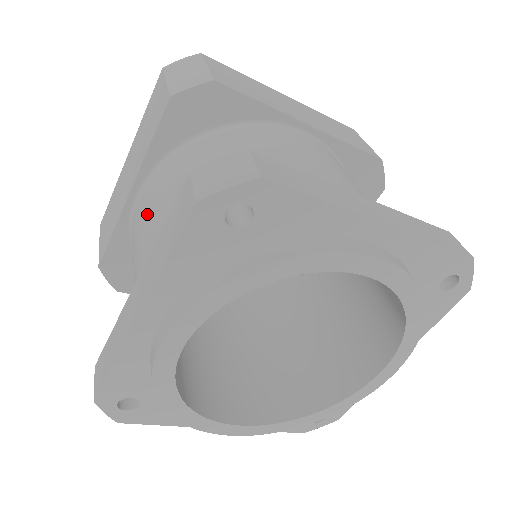
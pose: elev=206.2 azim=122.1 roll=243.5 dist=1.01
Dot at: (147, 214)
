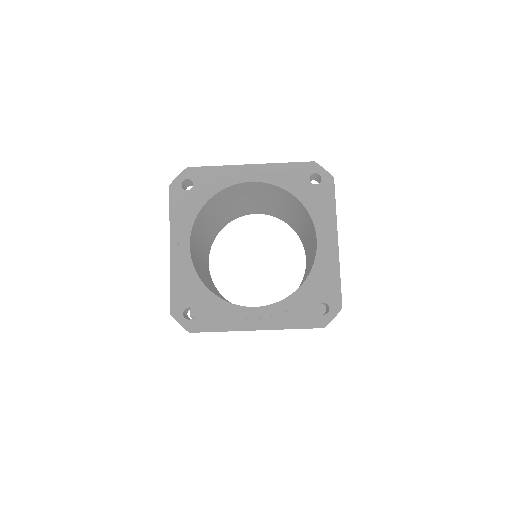
Dot at: occluded
